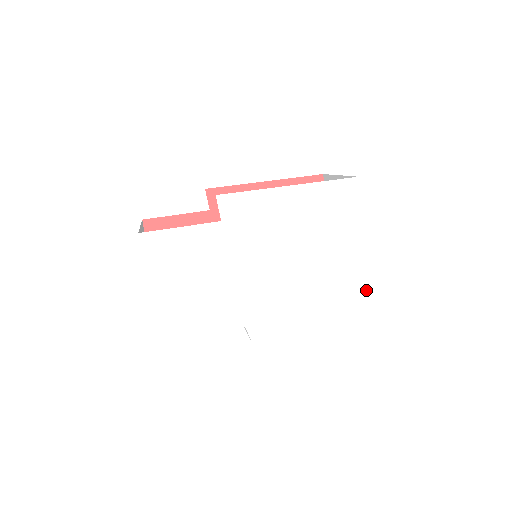
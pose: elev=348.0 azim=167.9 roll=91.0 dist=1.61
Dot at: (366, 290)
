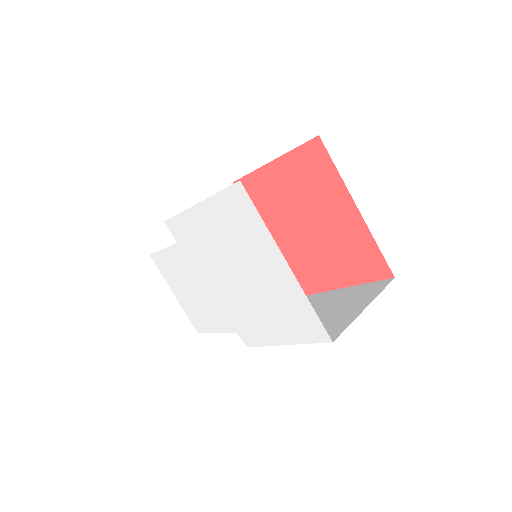
Dot at: (315, 314)
